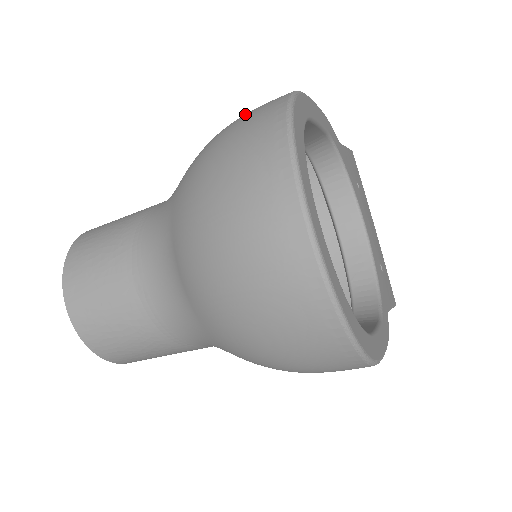
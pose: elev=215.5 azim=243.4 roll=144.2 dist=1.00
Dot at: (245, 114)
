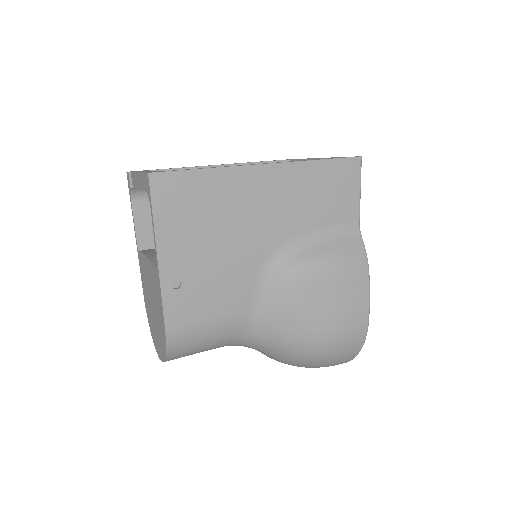
Dot at: (339, 348)
